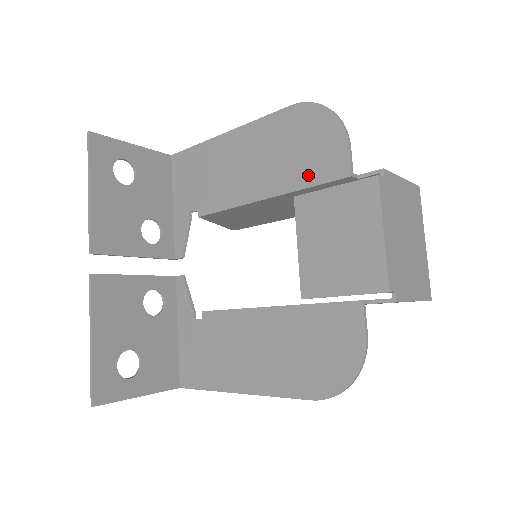
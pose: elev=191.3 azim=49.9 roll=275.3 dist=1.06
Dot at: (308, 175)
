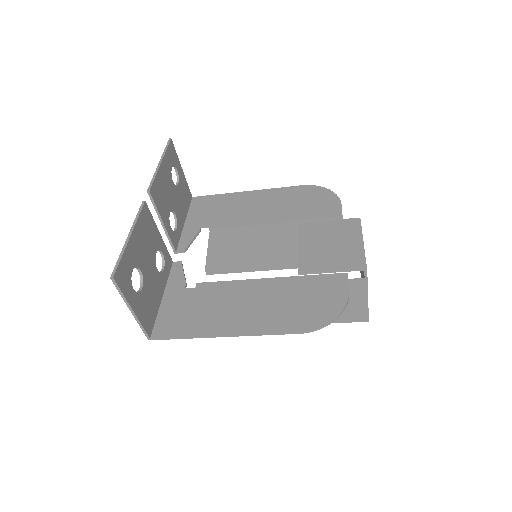
Dot at: (311, 214)
